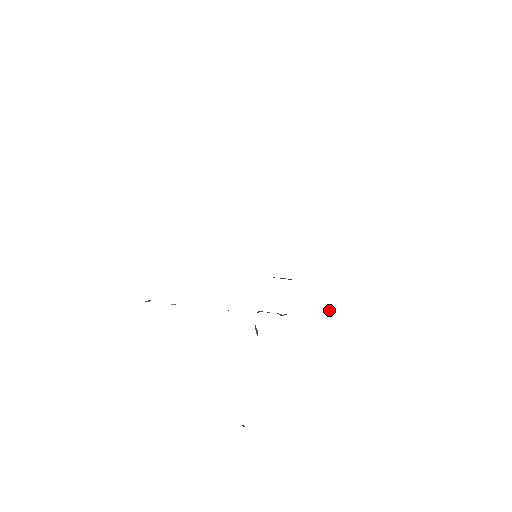
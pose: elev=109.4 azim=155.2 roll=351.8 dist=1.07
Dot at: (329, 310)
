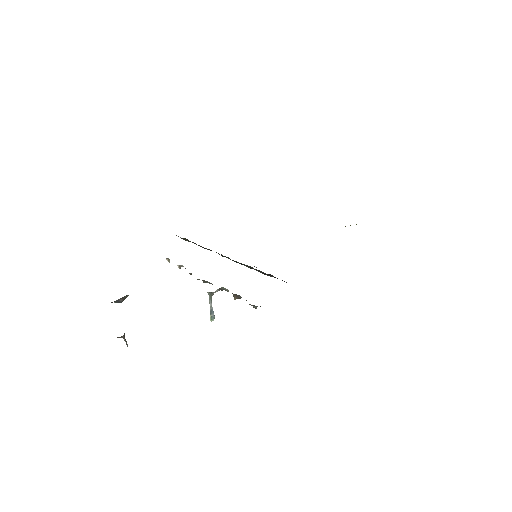
Dot at: occluded
